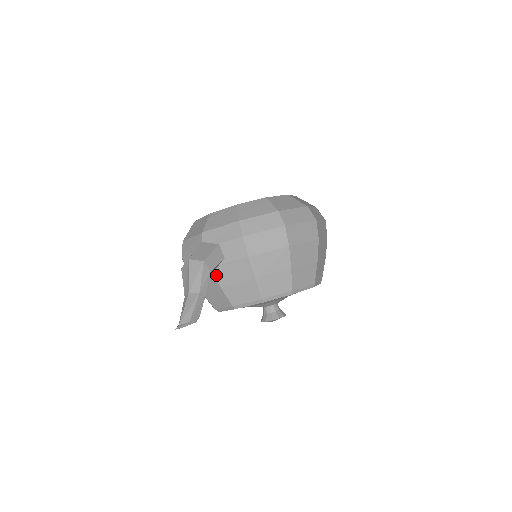
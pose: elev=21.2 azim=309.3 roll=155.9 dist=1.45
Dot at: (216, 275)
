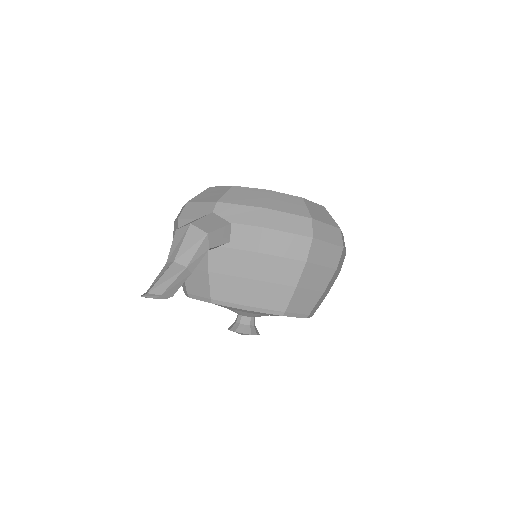
Dot at: (210, 256)
